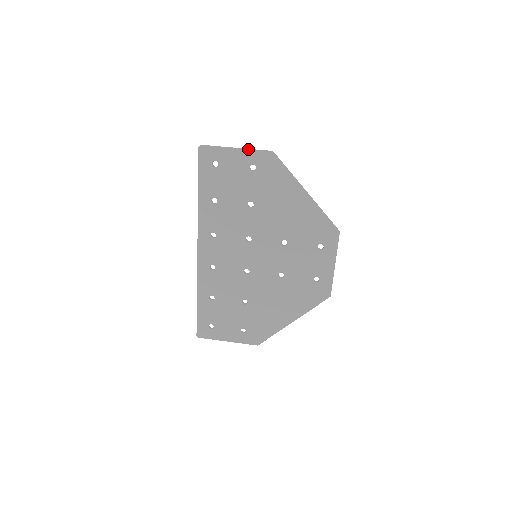
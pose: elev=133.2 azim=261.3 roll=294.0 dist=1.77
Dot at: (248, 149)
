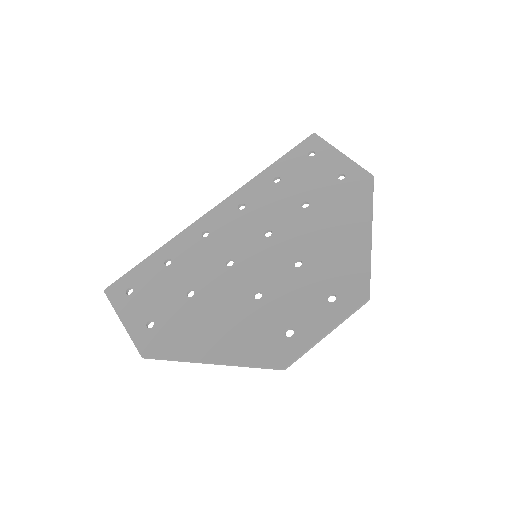
Dot at: occluded
